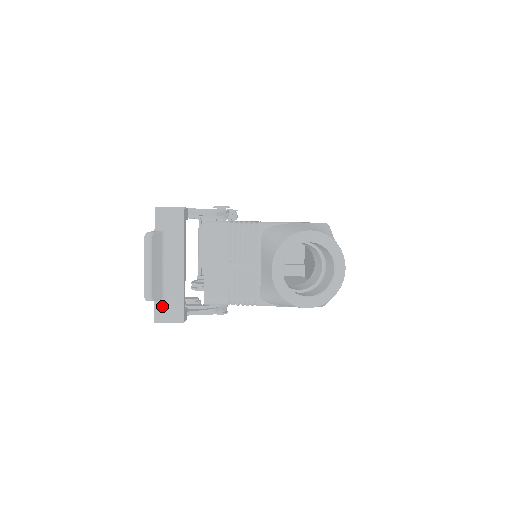
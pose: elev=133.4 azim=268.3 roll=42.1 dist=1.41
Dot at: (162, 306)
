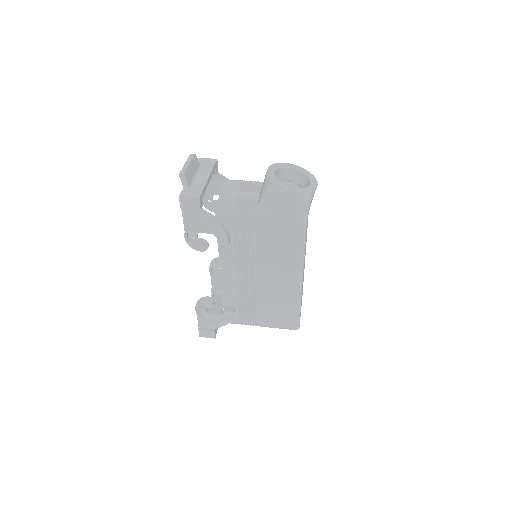
Dot at: (187, 191)
